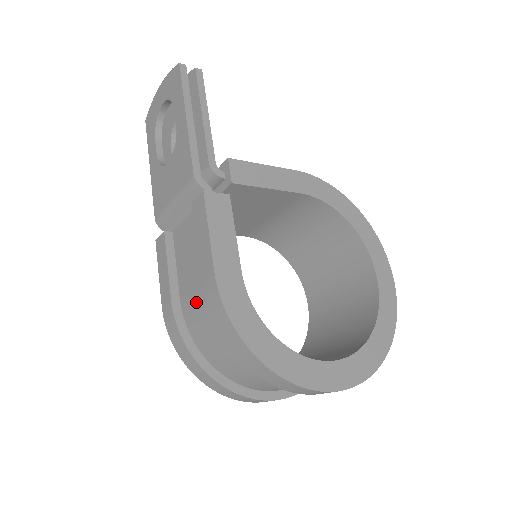
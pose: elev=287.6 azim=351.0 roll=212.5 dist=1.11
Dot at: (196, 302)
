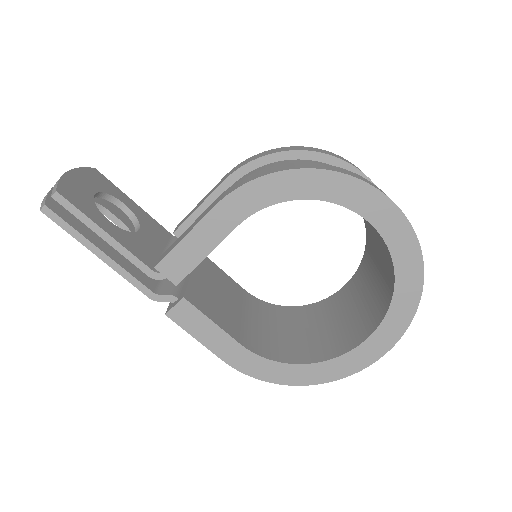
Dot at: occluded
